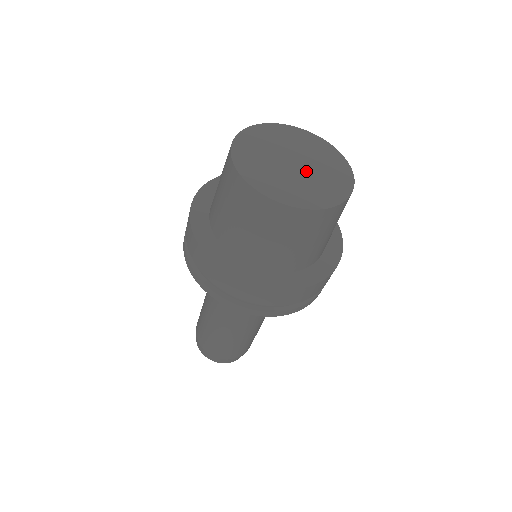
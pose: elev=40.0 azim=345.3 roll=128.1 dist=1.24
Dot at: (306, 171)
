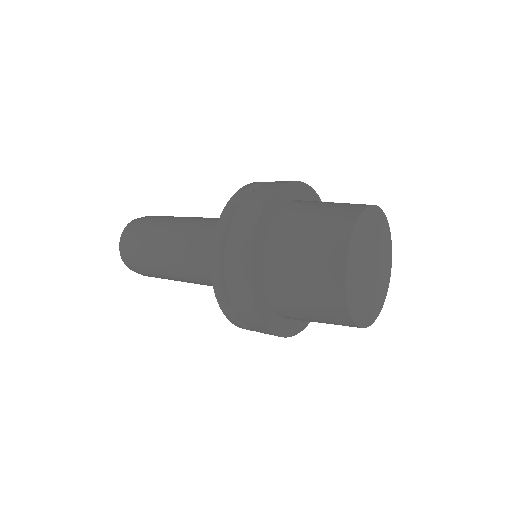
Dot at: (377, 263)
